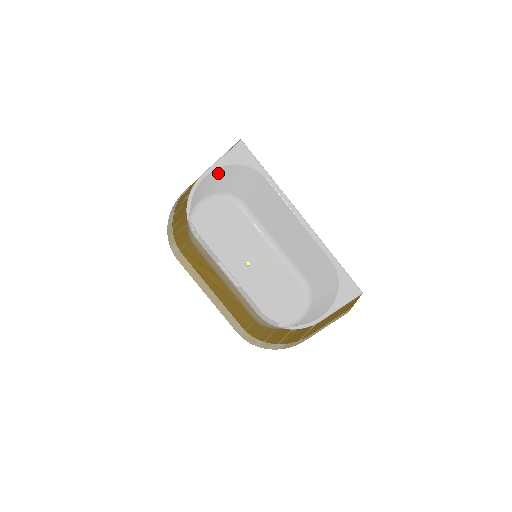
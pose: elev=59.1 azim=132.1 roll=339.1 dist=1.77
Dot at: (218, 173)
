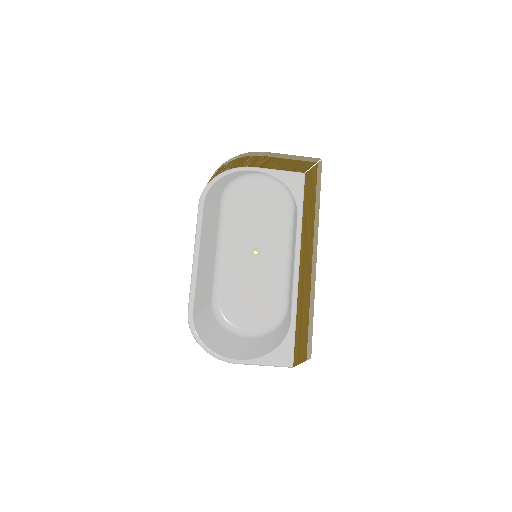
Dot at: occluded
